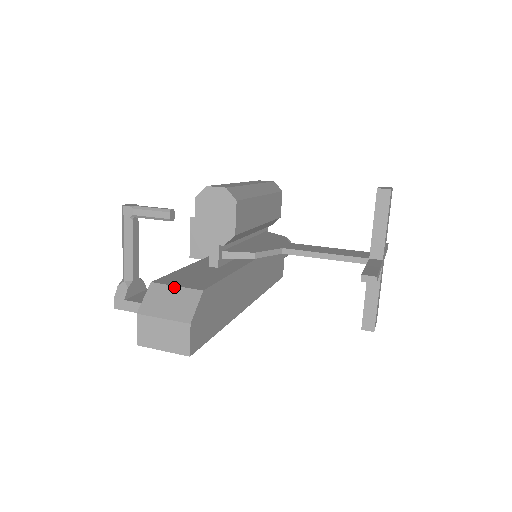
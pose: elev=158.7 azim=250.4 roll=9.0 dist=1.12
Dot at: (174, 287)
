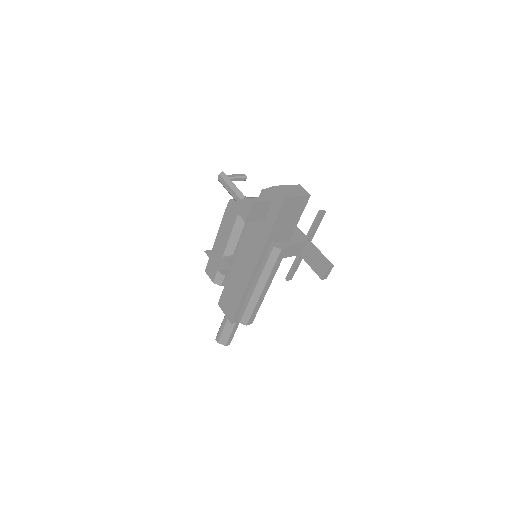
Dot at: occluded
